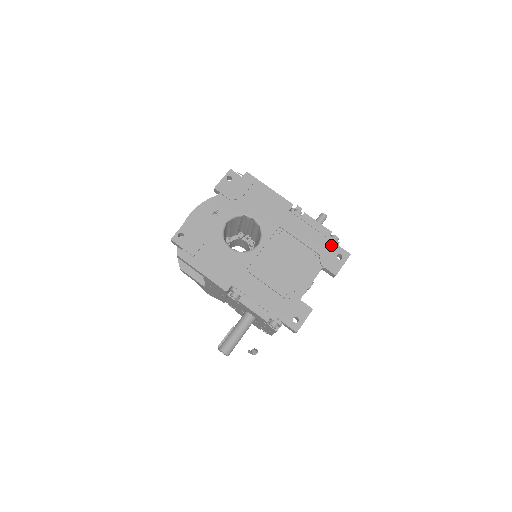
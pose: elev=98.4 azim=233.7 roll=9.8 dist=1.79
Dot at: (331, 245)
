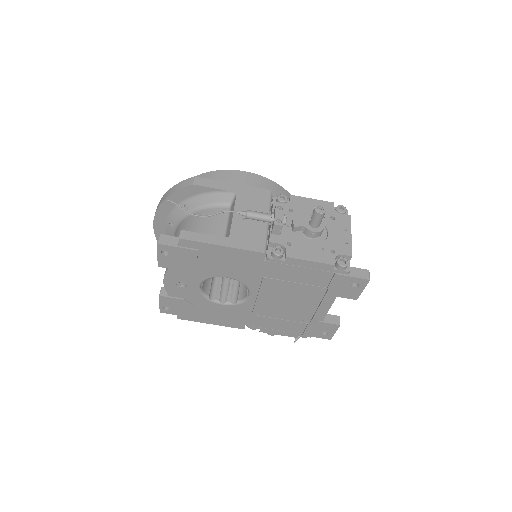
Dot at: (339, 278)
